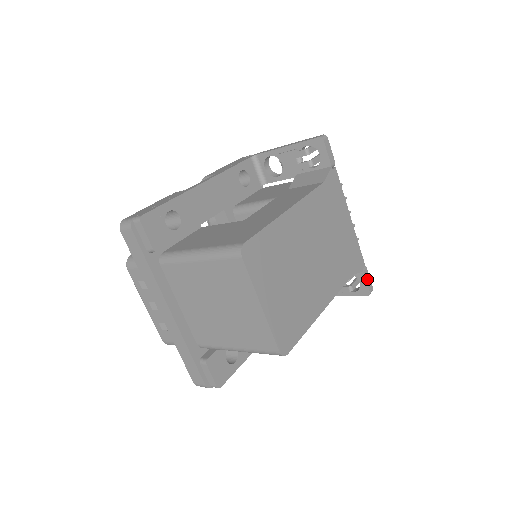
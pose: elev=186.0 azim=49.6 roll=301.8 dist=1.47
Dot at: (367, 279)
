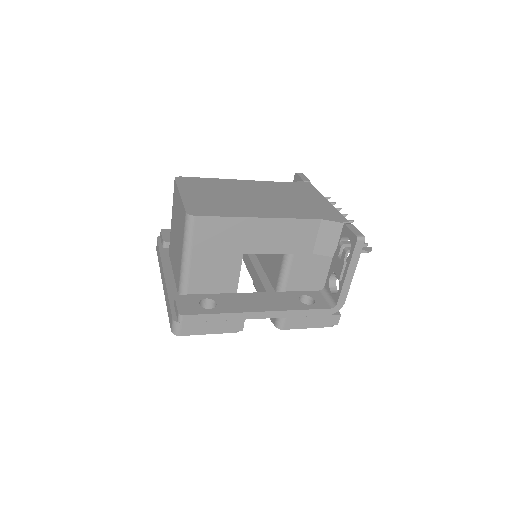
Dot at: (352, 229)
